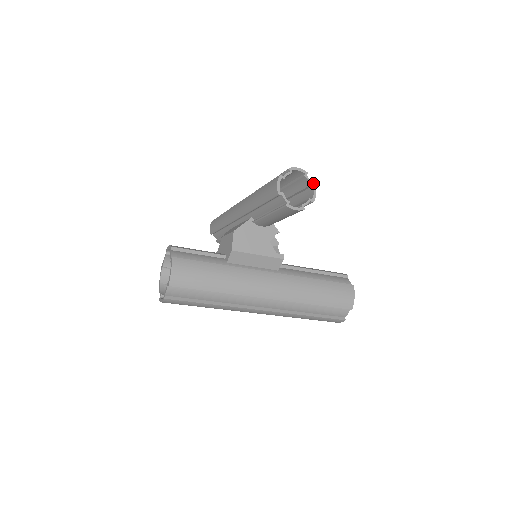
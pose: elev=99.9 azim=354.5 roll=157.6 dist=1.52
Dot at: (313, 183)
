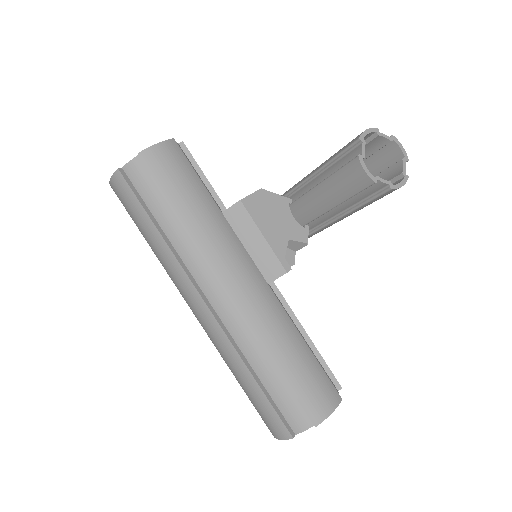
Dot at: (407, 175)
